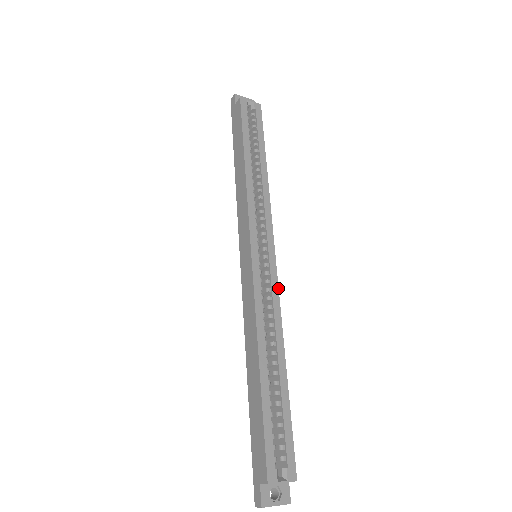
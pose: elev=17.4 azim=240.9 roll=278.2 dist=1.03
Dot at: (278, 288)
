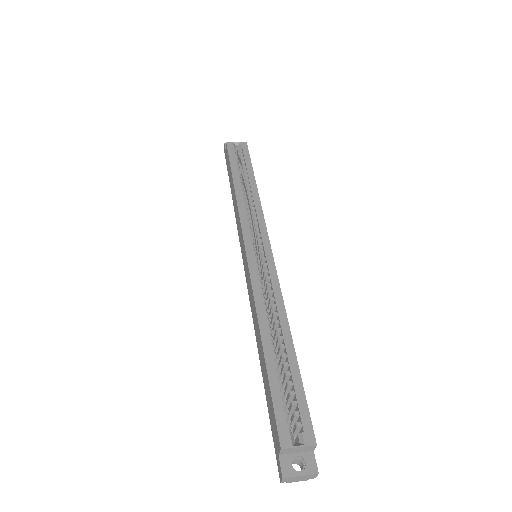
Dot at: occluded
